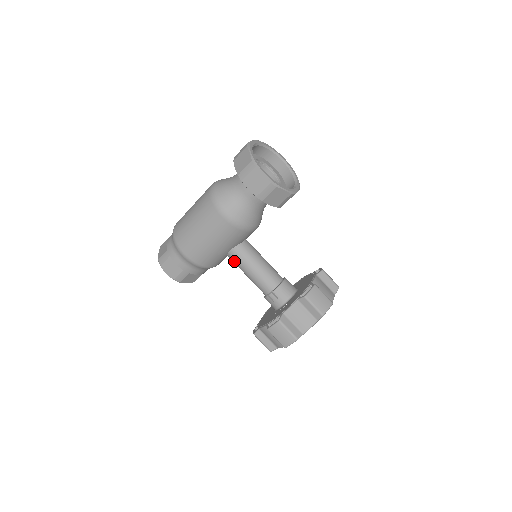
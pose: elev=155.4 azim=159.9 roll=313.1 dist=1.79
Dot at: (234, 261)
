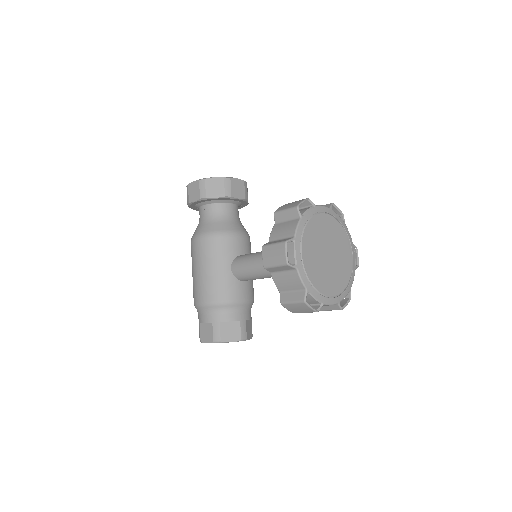
Dot at: (240, 274)
